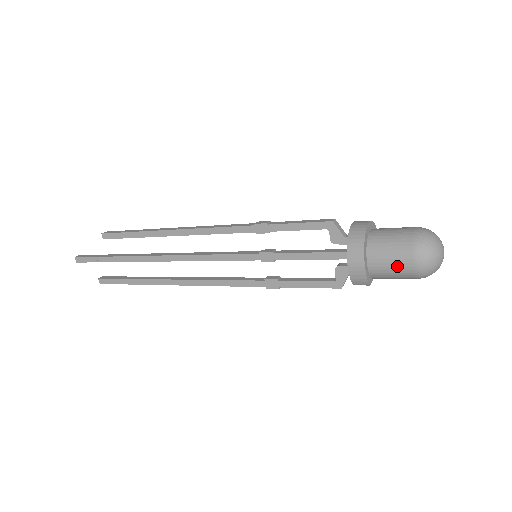
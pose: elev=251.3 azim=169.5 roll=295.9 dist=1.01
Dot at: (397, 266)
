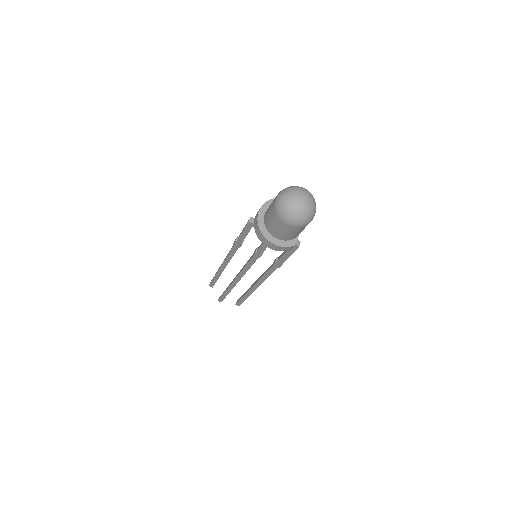
Dot at: (286, 231)
